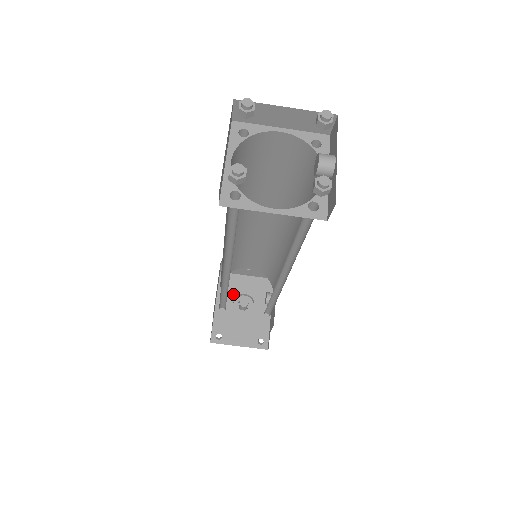
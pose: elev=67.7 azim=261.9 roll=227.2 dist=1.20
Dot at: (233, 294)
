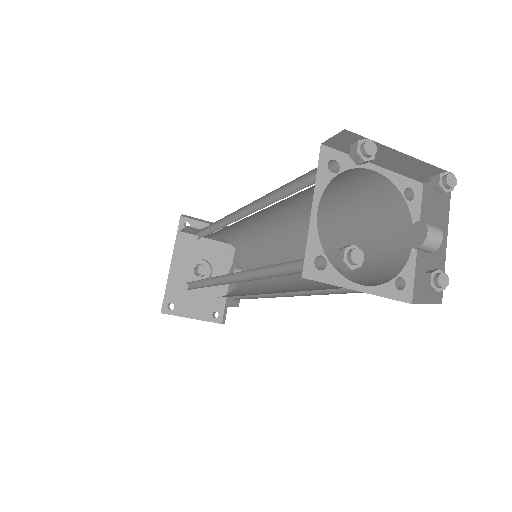
Dot at: (190, 258)
